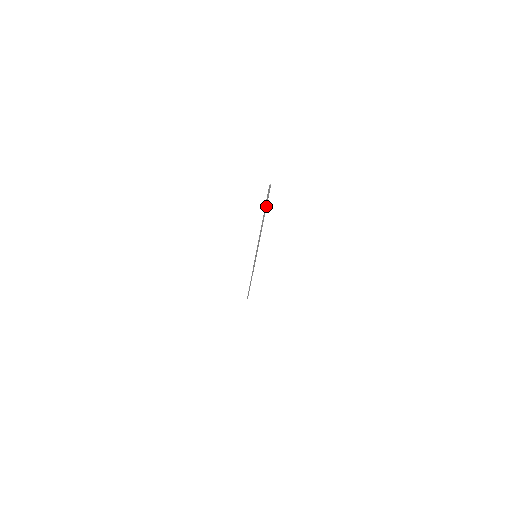
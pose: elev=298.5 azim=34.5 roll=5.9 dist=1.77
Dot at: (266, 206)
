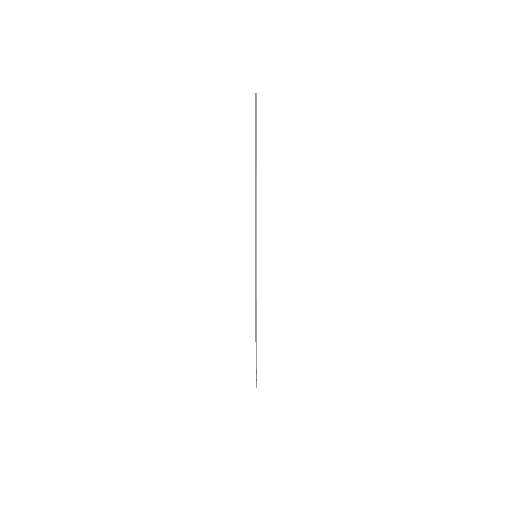
Dot at: (256, 136)
